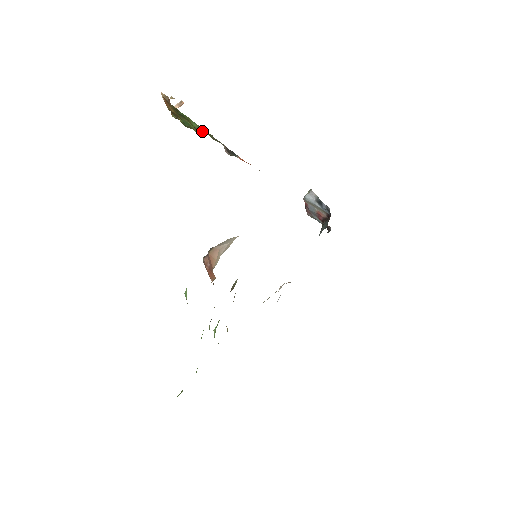
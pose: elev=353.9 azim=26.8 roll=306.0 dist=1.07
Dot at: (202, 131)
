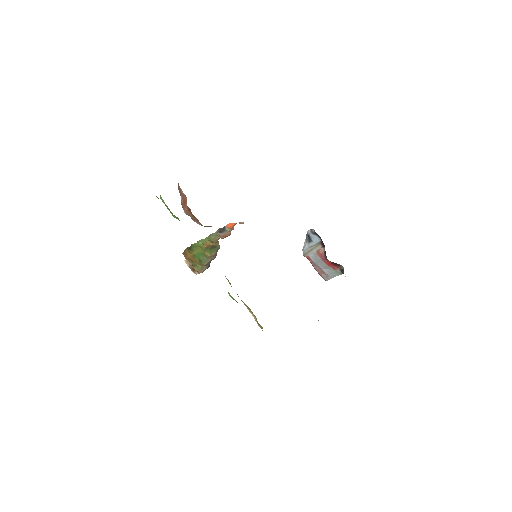
Dot at: (206, 244)
